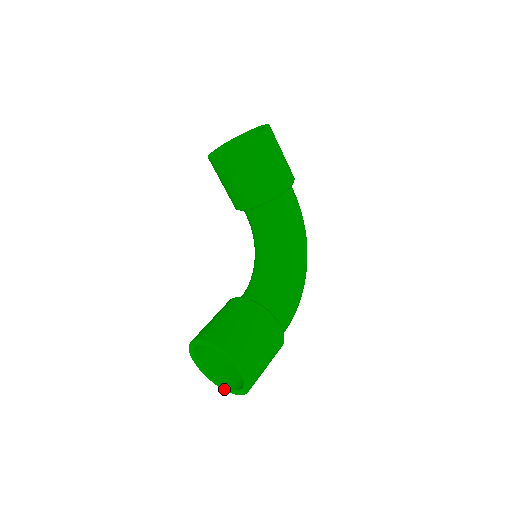
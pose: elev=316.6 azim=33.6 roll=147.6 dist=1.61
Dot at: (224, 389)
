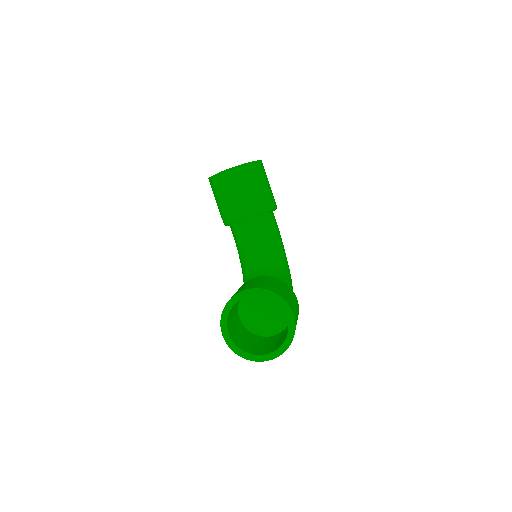
Dot at: (254, 359)
